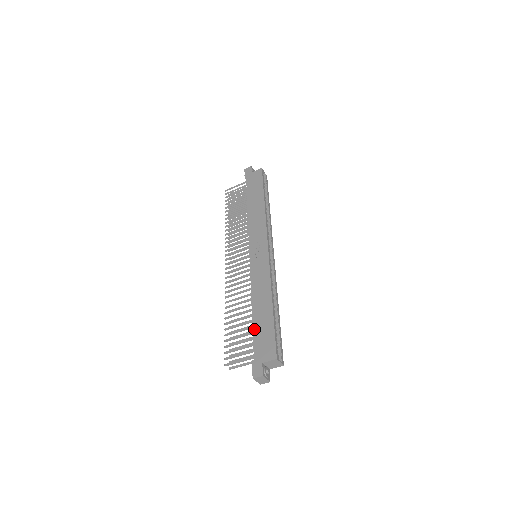
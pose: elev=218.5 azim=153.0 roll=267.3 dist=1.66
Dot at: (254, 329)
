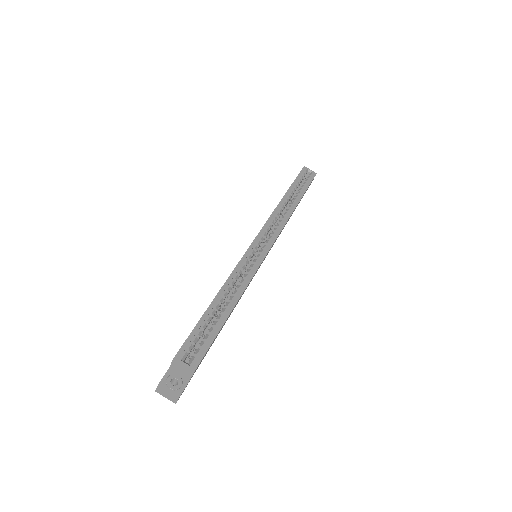
Dot at: occluded
